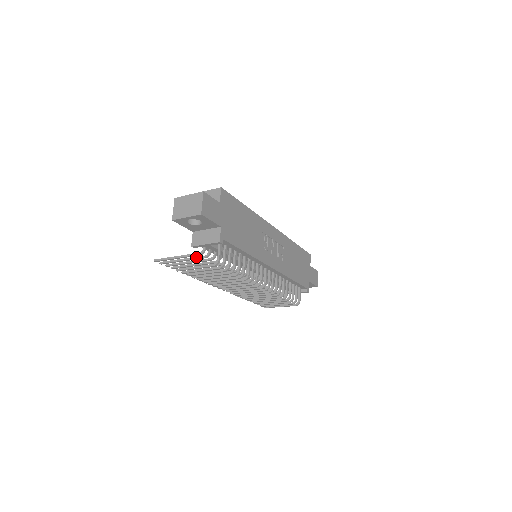
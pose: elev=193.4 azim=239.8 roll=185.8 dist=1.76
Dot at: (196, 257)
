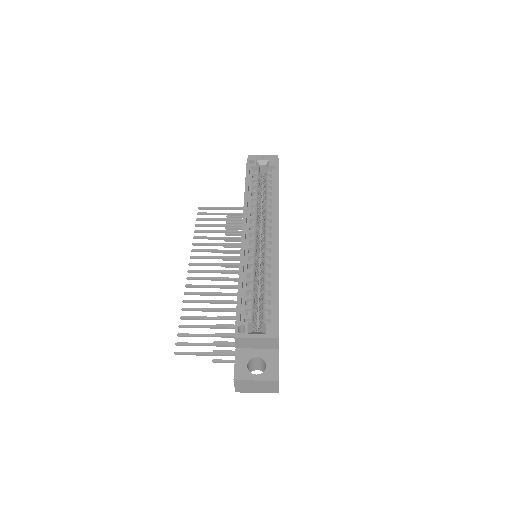
Dot at: (231, 346)
